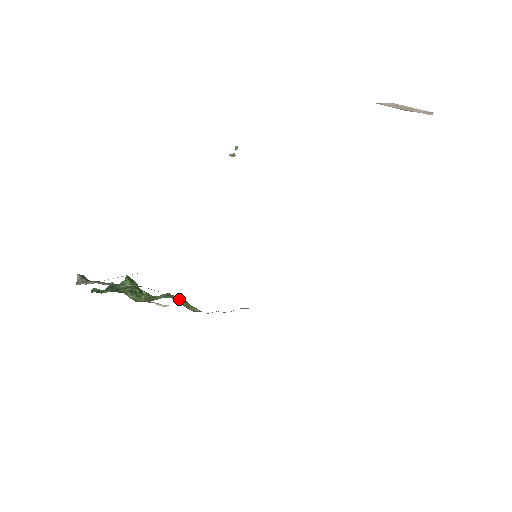
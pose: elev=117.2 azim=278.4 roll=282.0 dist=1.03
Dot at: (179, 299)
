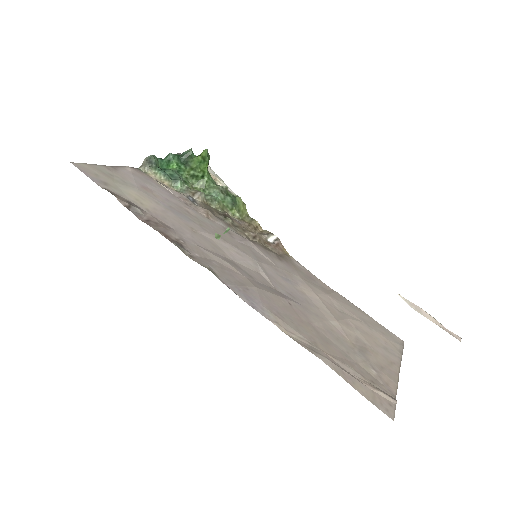
Dot at: (227, 201)
